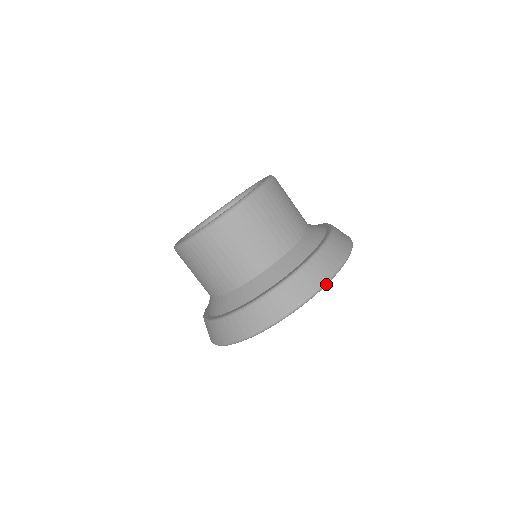
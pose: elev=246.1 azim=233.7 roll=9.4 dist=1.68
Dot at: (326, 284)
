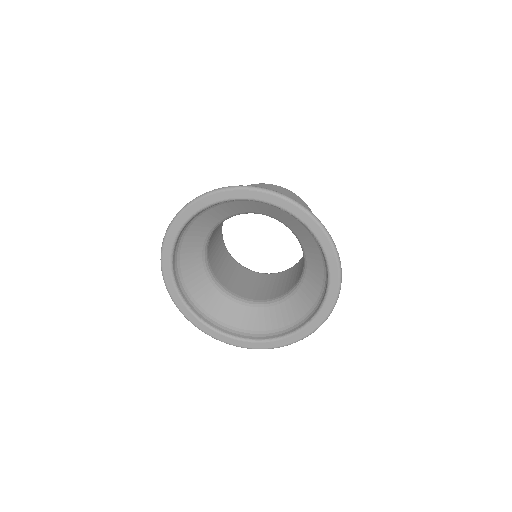
Dot at: (329, 237)
